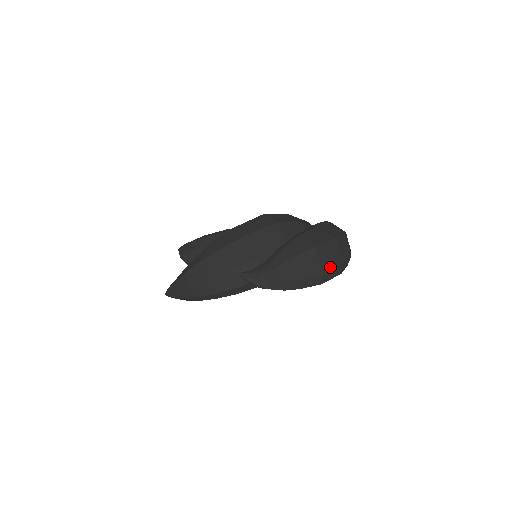
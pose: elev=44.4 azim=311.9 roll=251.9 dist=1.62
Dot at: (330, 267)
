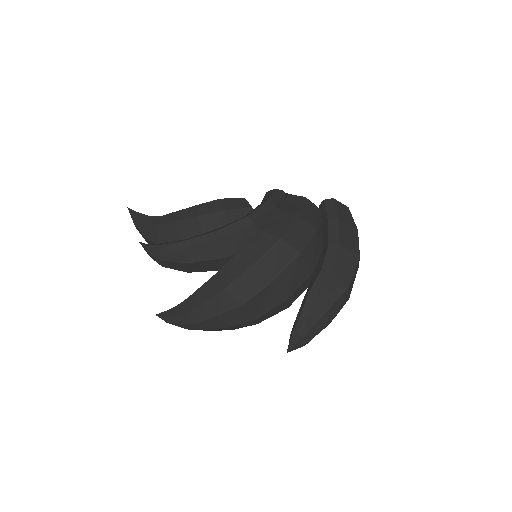
Dot at: (352, 286)
